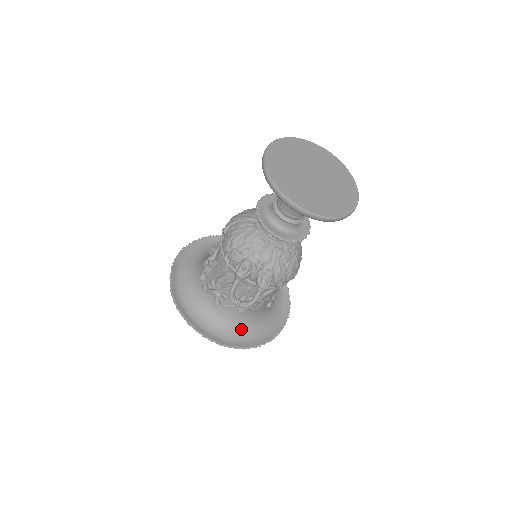
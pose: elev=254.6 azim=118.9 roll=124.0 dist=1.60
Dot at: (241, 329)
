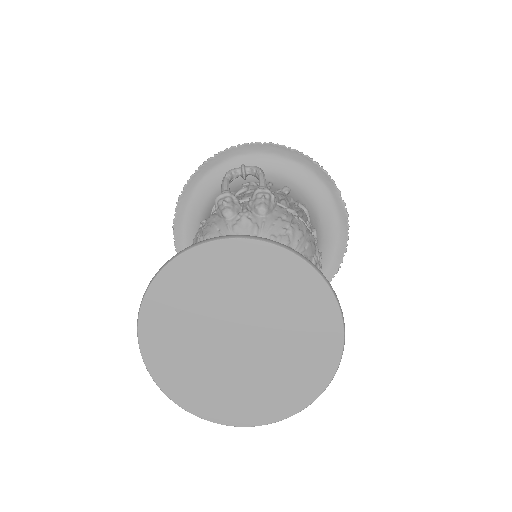
Dot at: occluded
